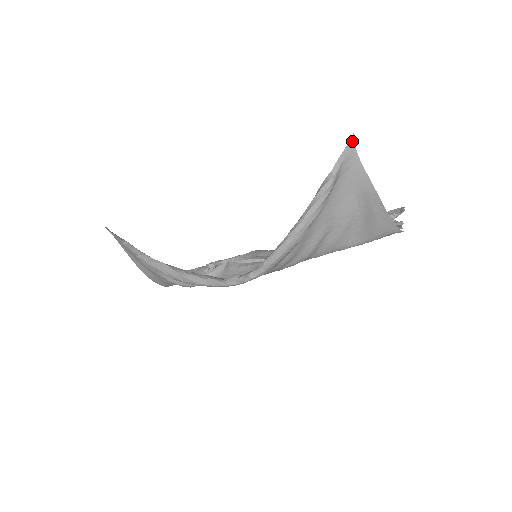
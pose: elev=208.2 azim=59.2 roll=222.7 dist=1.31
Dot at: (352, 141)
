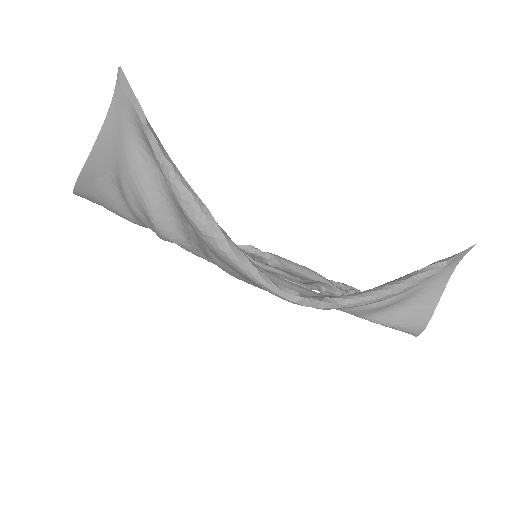
Dot at: (470, 248)
